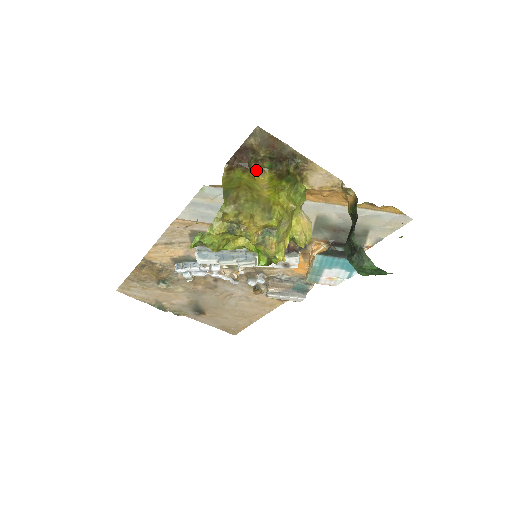
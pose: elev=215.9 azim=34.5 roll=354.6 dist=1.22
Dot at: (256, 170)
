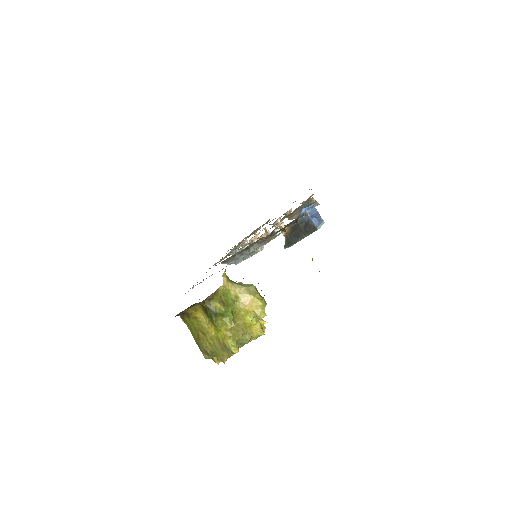
Dot at: (191, 311)
